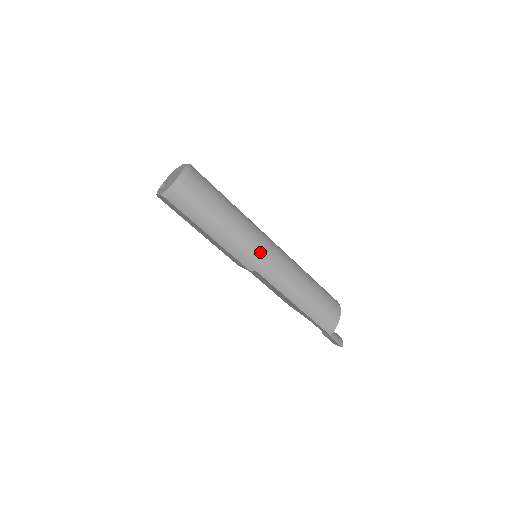
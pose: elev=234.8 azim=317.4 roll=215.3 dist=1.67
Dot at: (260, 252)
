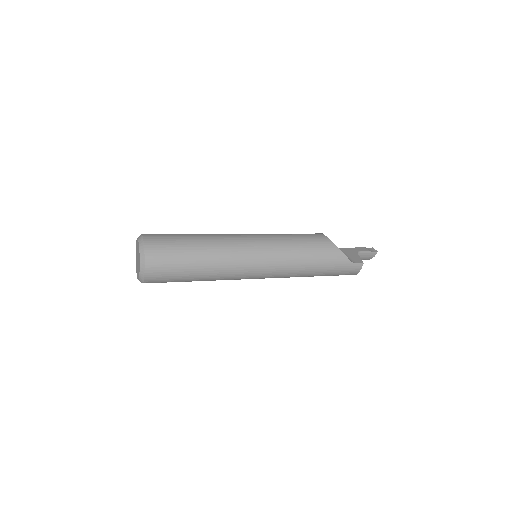
Dot at: occluded
